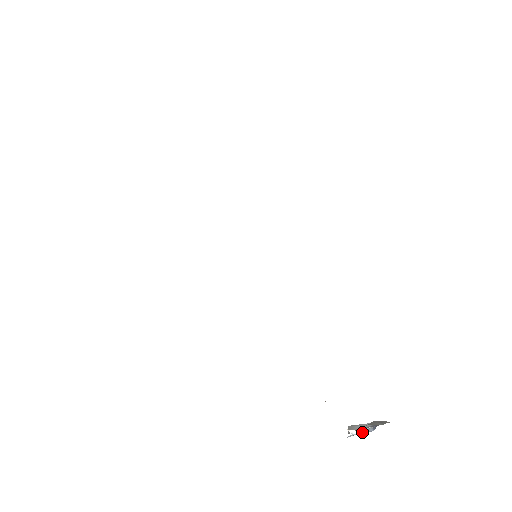
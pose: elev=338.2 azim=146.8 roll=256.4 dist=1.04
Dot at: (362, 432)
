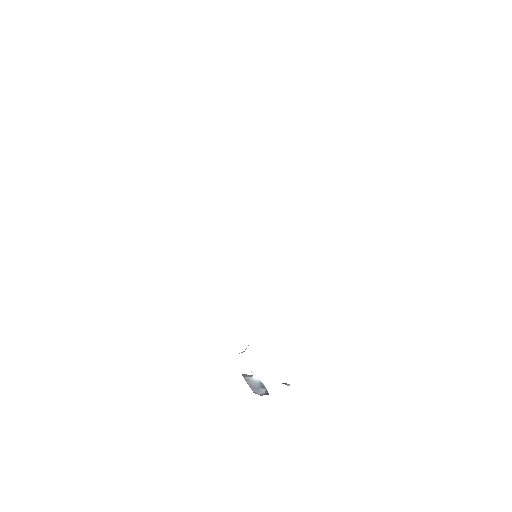
Dot at: (258, 384)
